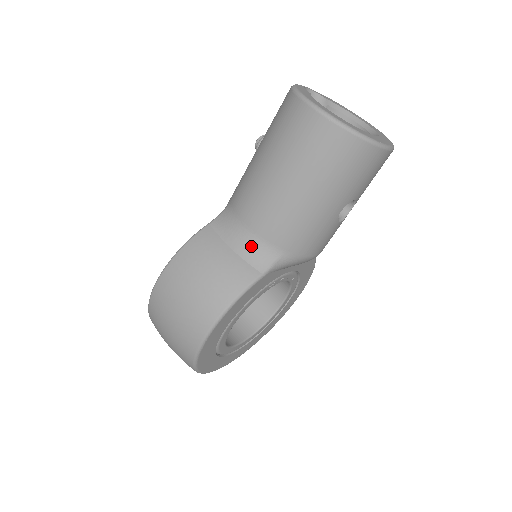
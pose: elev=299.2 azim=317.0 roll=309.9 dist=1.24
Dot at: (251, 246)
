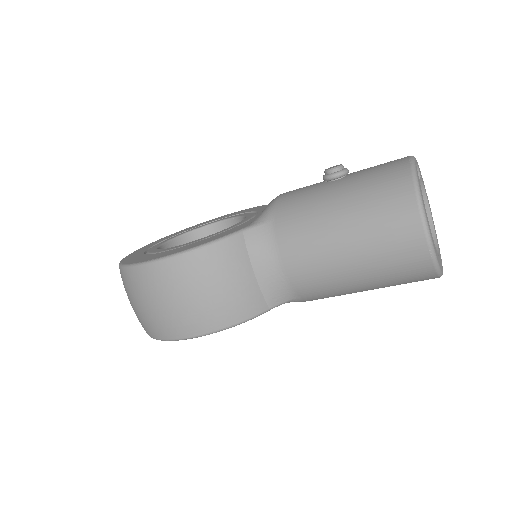
Dot at: (275, 282)
